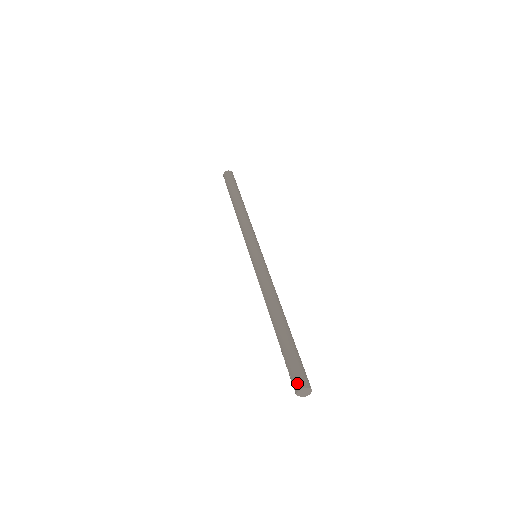
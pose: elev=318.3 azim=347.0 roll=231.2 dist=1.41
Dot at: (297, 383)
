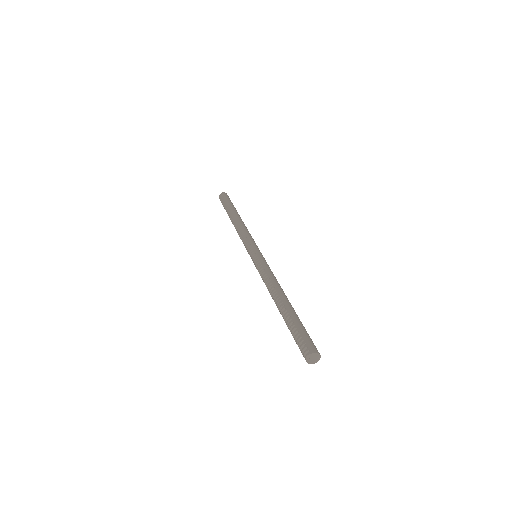
Dot at: (313, 347)
